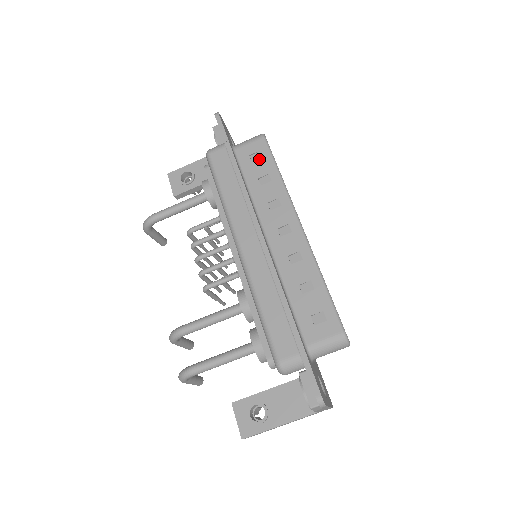
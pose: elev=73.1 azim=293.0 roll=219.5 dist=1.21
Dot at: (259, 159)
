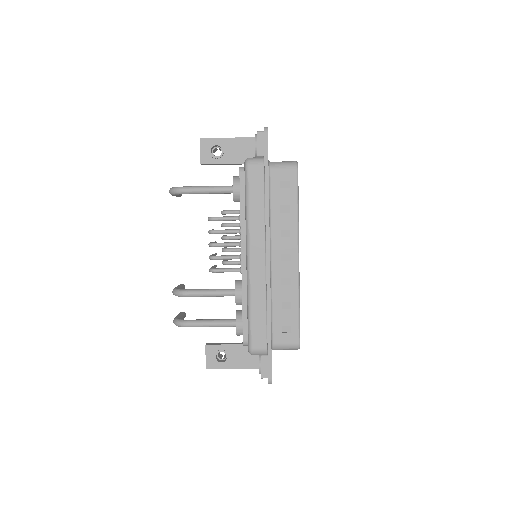
Dot at: (287, 188)
